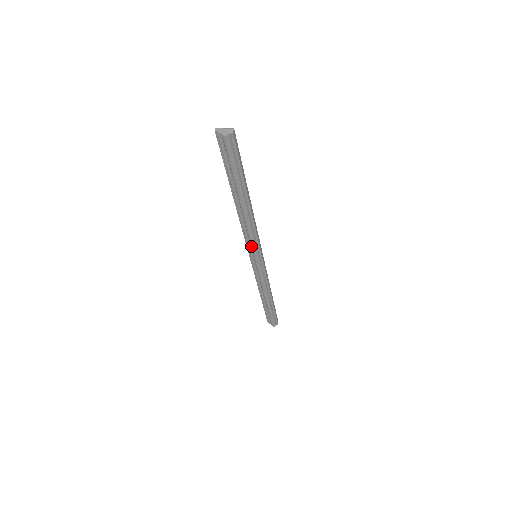
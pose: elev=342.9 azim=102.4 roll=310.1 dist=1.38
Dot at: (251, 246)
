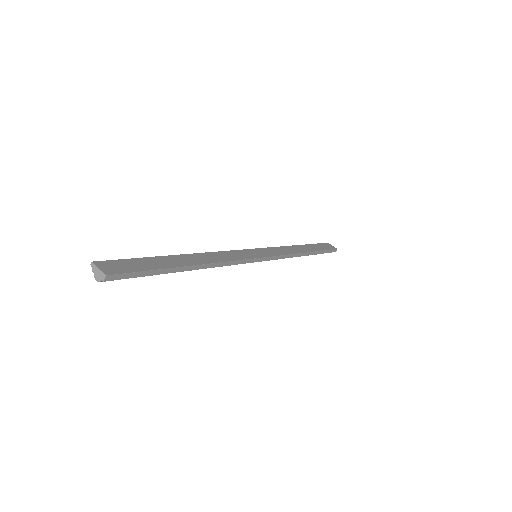
Dot at: occluded
